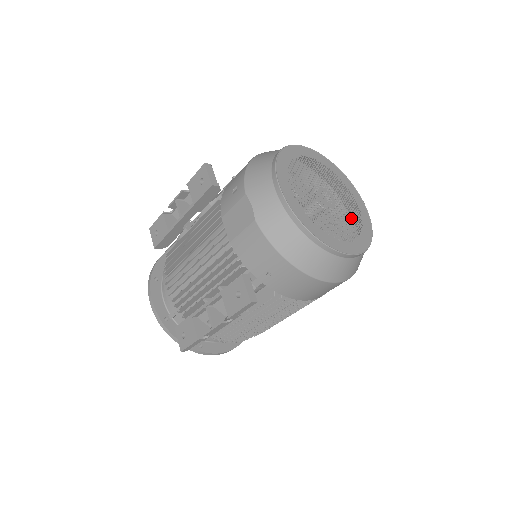
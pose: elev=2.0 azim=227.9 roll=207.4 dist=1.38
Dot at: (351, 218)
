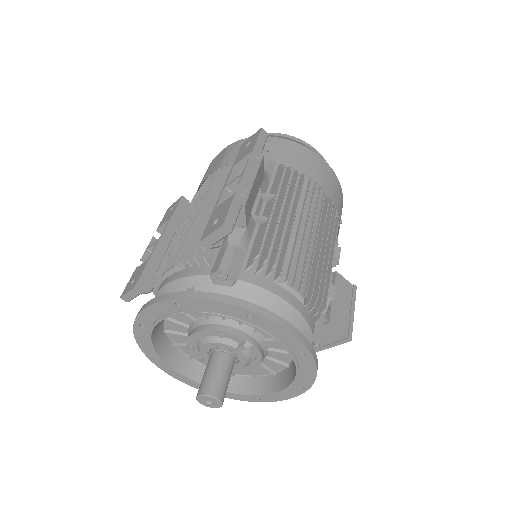
Dot at: occluded
